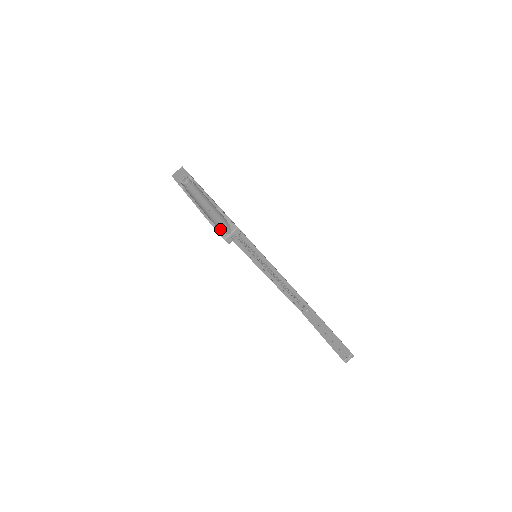
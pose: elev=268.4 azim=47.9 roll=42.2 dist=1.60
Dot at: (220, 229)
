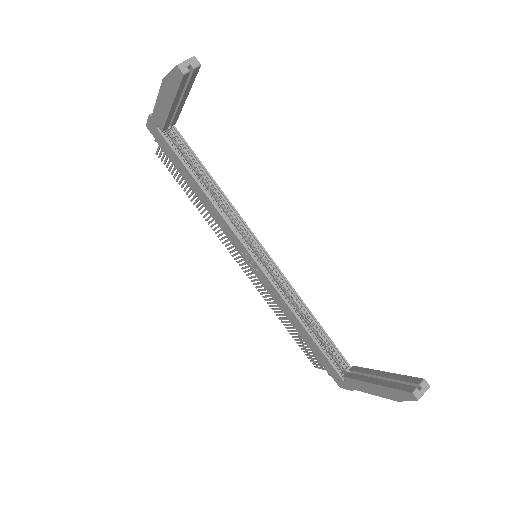
Dot at: (175, 69)
